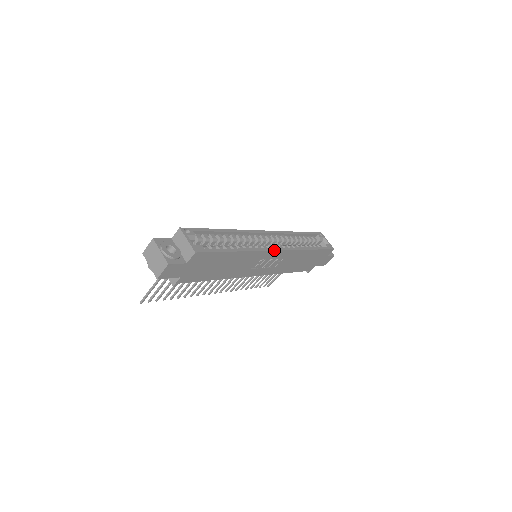
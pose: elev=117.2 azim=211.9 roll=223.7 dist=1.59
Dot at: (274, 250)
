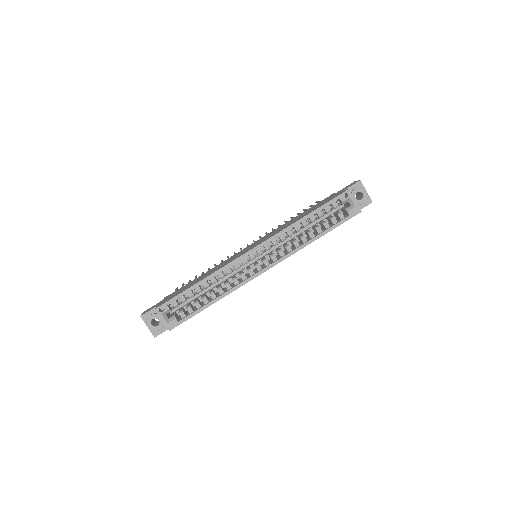
Dot at: occluded
